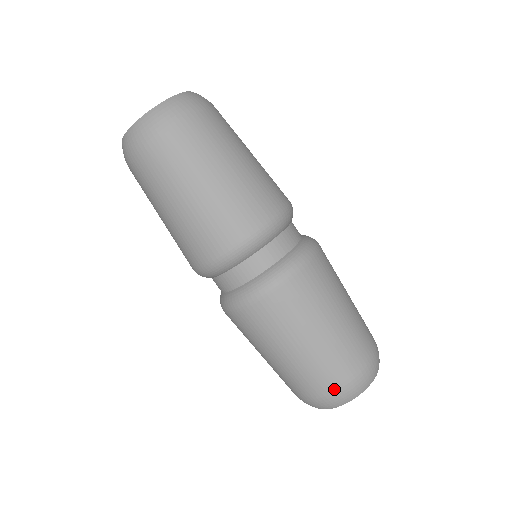
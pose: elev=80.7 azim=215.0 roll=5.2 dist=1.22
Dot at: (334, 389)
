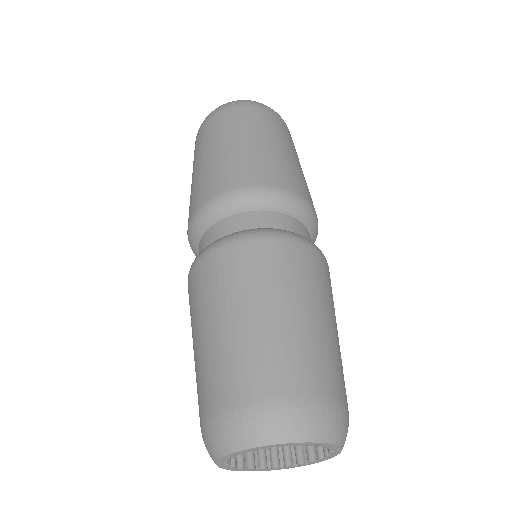
Dot at: (335, 400)
